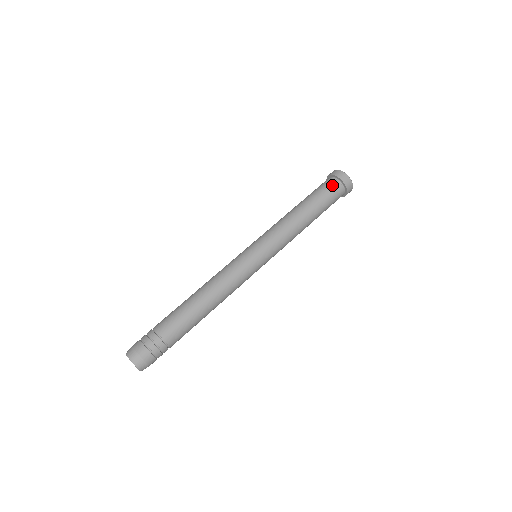
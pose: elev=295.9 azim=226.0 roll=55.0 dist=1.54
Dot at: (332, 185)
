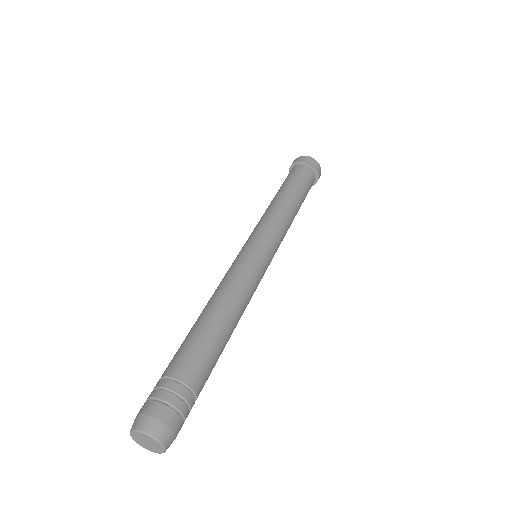
Dot at: (302, 169)
